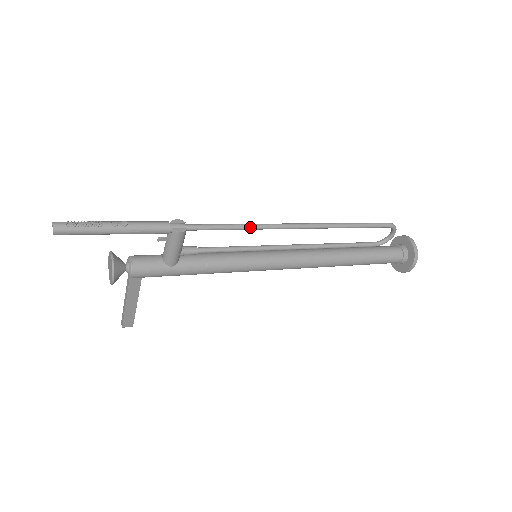
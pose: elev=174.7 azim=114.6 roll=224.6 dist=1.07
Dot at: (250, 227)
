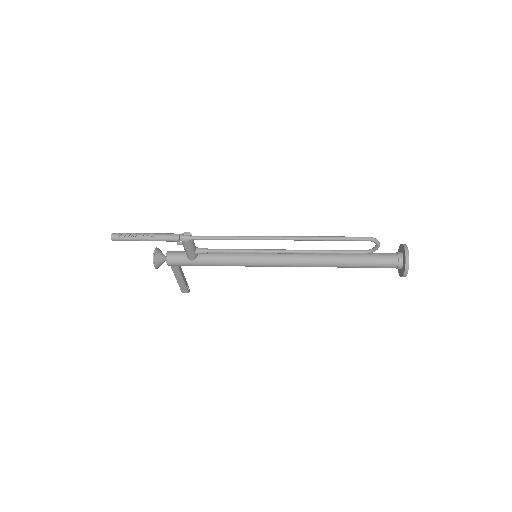
Dot at: (238, 238)
